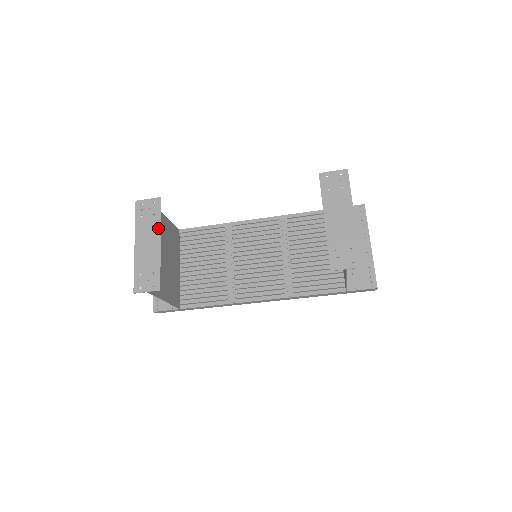
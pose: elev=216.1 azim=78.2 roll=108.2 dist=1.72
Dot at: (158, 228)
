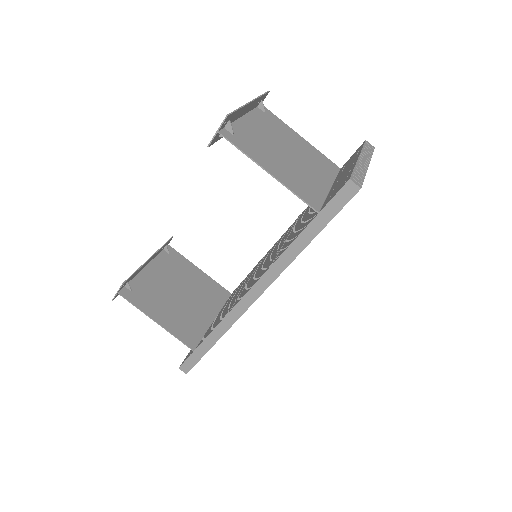
Dot at: (156, 252)
